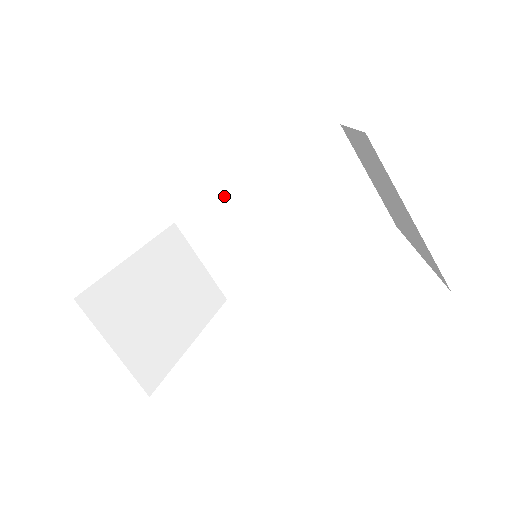
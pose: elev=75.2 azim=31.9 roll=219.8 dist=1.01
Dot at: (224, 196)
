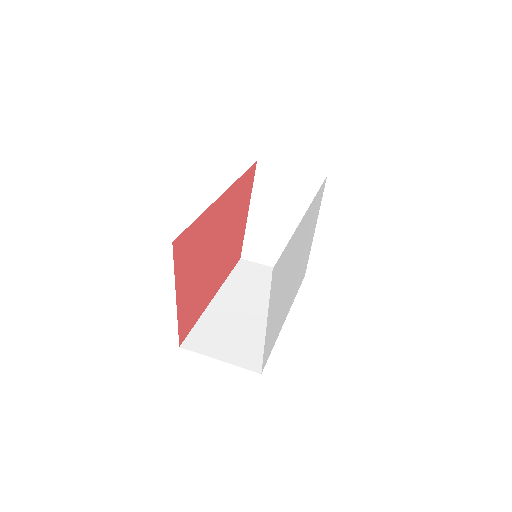
Dot at: (206, 312)
